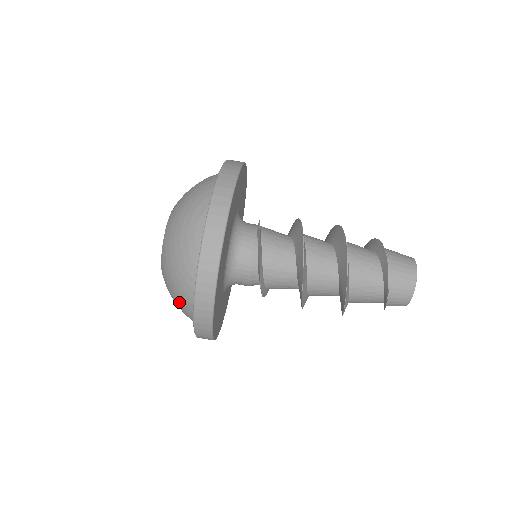
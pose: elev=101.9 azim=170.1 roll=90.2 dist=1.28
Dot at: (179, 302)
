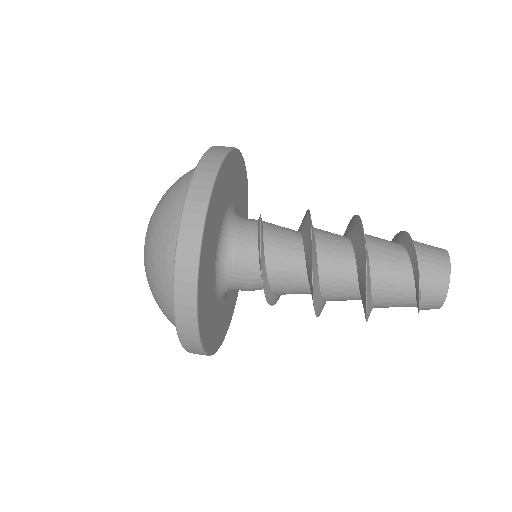
Dot at: (159, 265)
